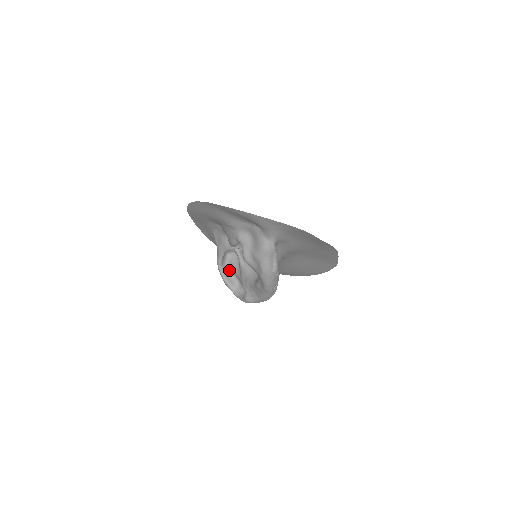
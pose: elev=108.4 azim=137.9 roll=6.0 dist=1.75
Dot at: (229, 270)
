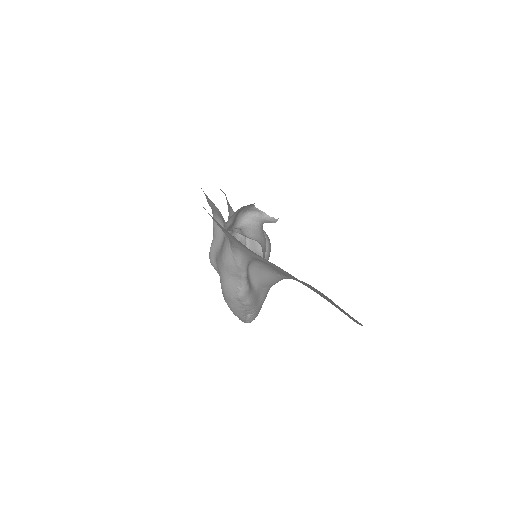
Dot at: occluded
